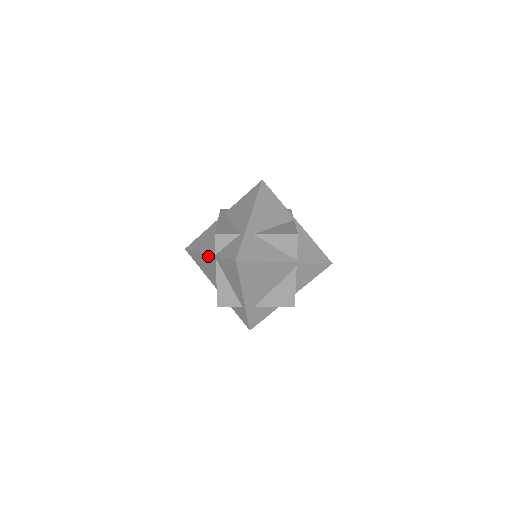
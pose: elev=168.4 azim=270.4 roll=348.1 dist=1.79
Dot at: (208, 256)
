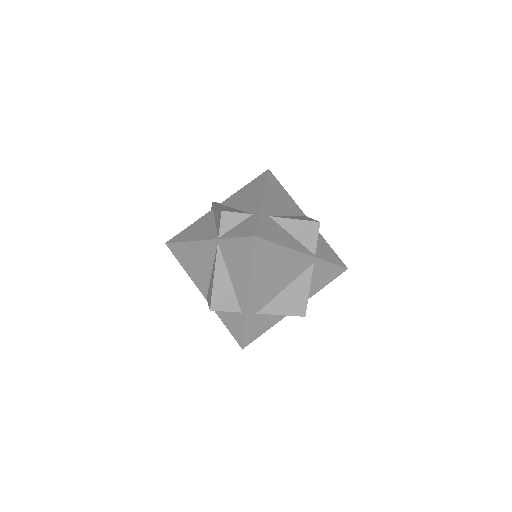
Dot at: (205, 243)
